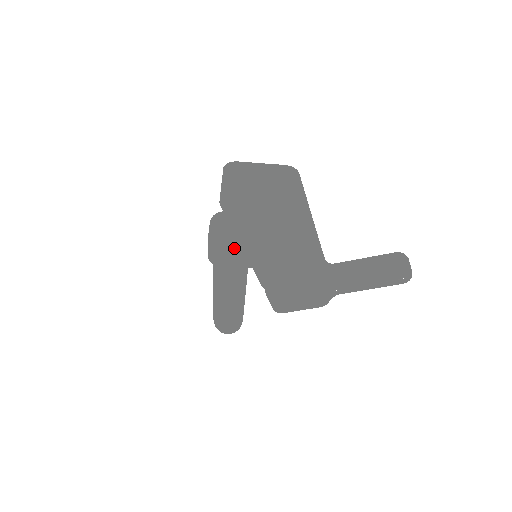
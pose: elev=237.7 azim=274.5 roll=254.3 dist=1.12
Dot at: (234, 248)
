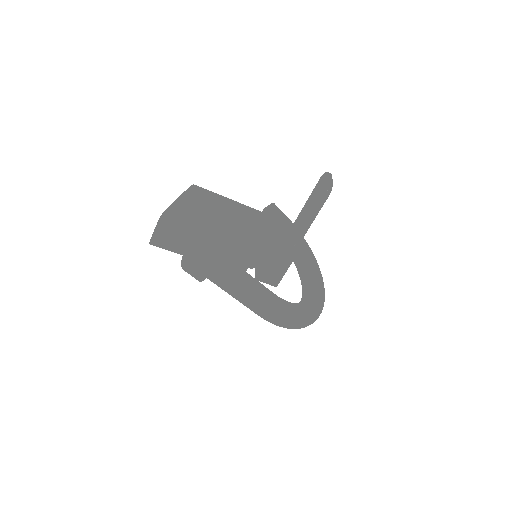
Dot at: (194, 263)
